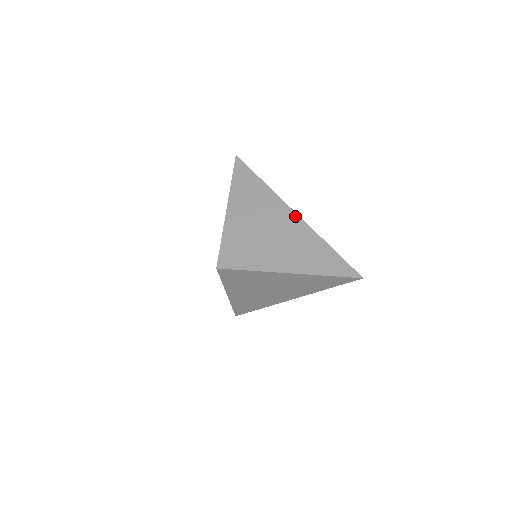
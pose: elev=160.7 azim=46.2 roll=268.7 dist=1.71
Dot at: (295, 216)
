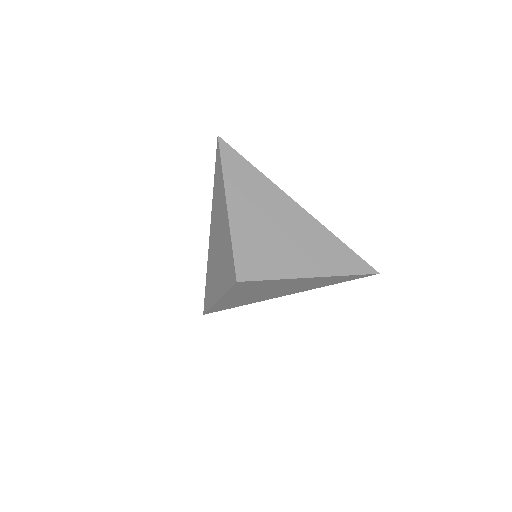
Dot at: (302, 211)
